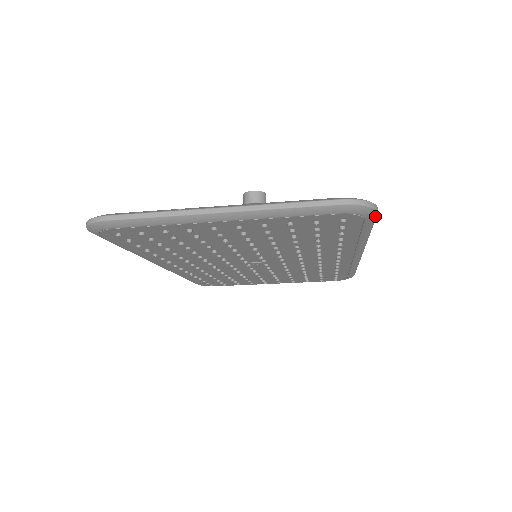
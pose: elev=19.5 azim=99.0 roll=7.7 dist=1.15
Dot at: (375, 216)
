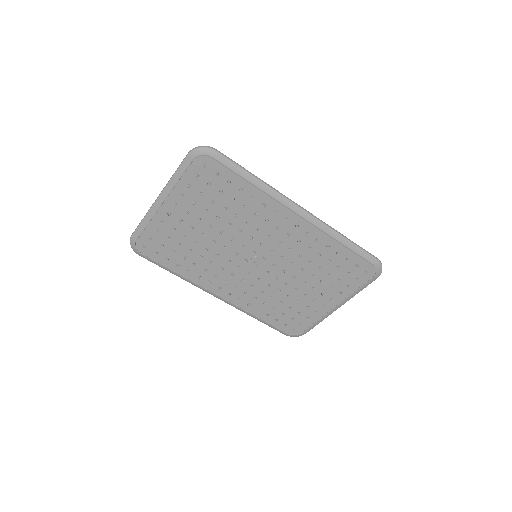
Dot at: (218, 154)
